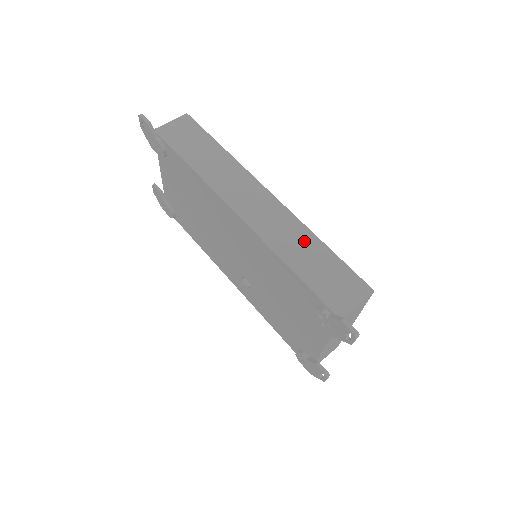
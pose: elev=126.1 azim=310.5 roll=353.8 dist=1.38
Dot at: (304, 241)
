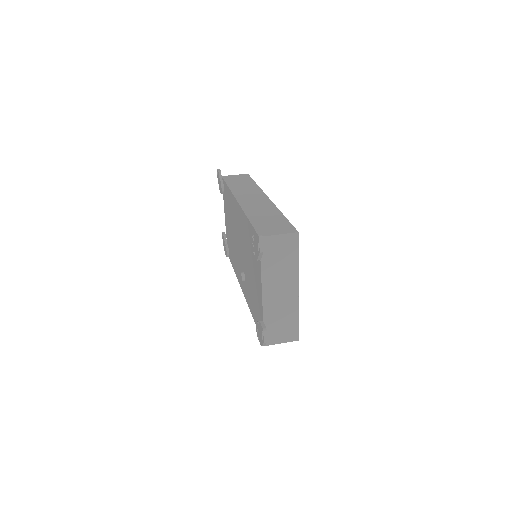
Dot at: (270, 212)
